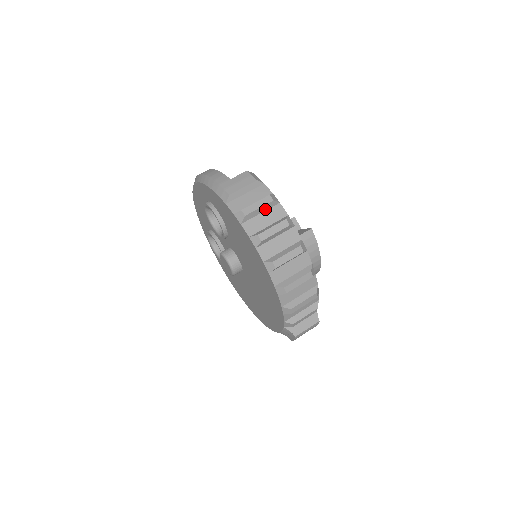
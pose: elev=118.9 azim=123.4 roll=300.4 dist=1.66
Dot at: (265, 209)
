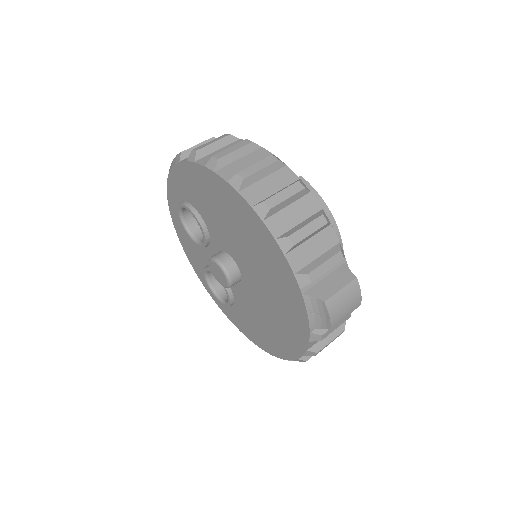
Dot at: (223, 146)
